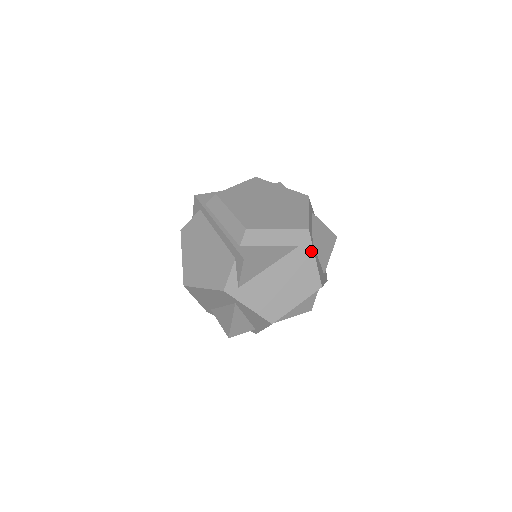
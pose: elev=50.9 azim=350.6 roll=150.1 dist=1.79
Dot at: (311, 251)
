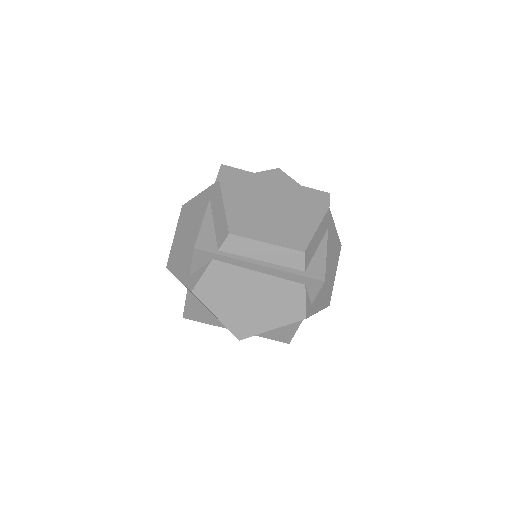
Dot at: (333, 224)
